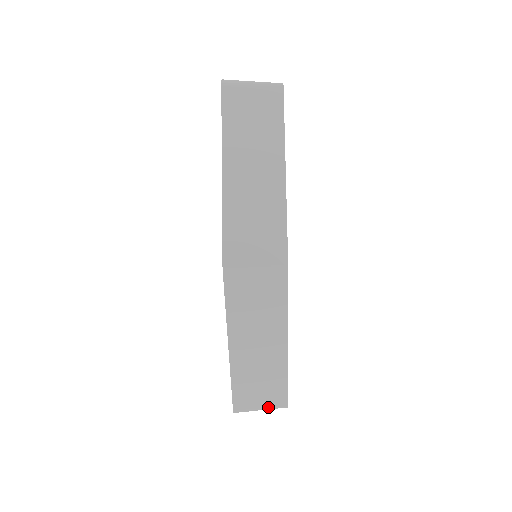
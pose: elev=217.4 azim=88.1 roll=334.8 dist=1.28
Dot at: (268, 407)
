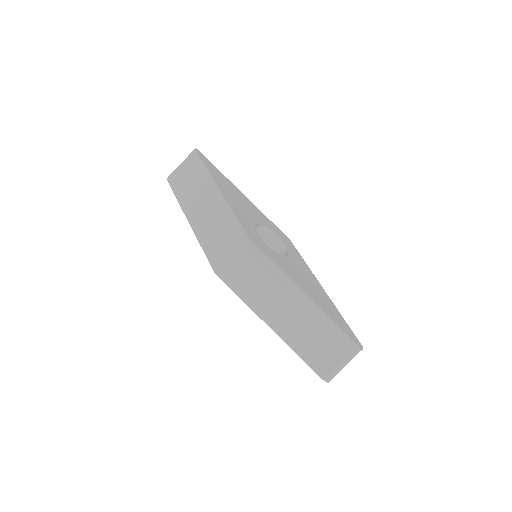
Dot at: (346, 359)
